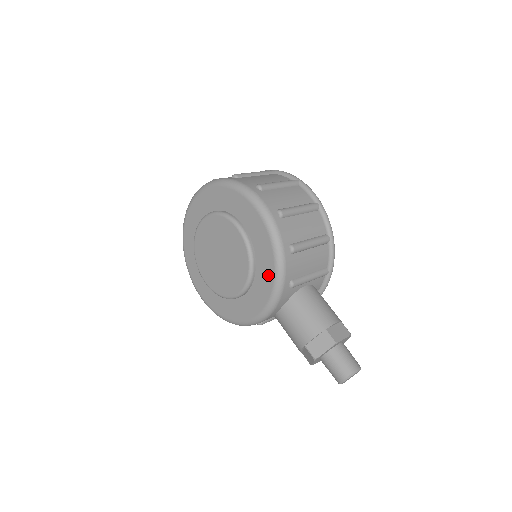
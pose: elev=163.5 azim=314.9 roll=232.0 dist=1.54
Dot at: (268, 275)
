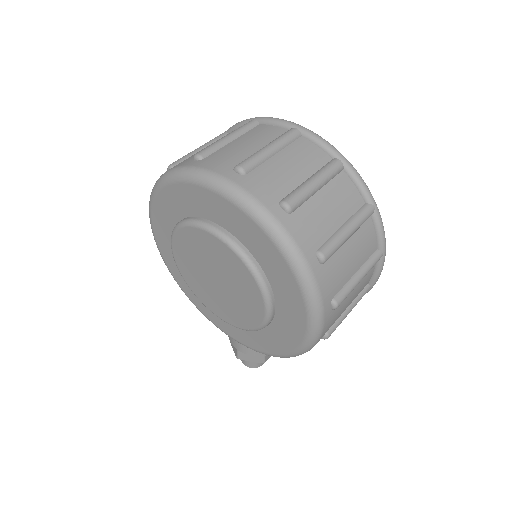
Dot at: (256, 344)
